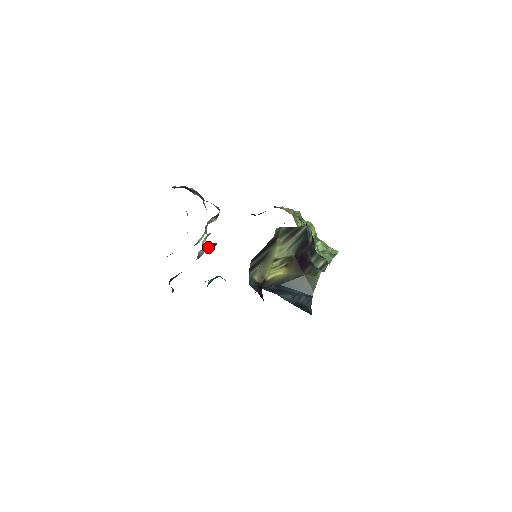
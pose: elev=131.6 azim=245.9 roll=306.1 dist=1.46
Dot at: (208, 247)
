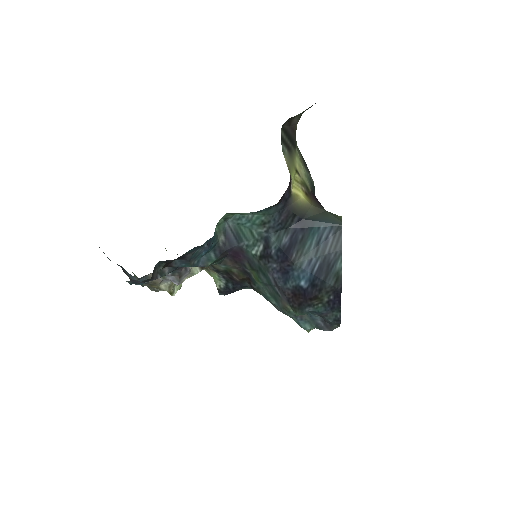
Dot at: occluded
